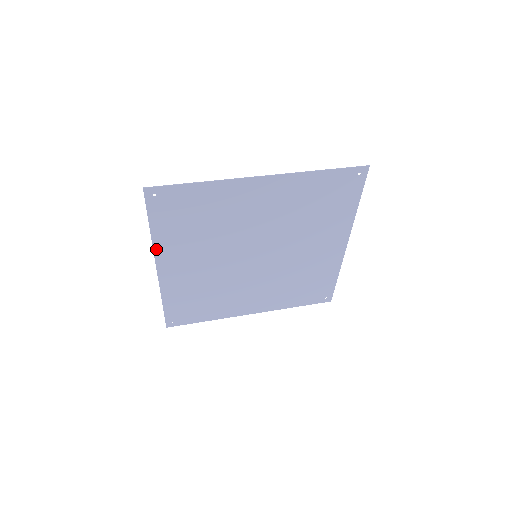
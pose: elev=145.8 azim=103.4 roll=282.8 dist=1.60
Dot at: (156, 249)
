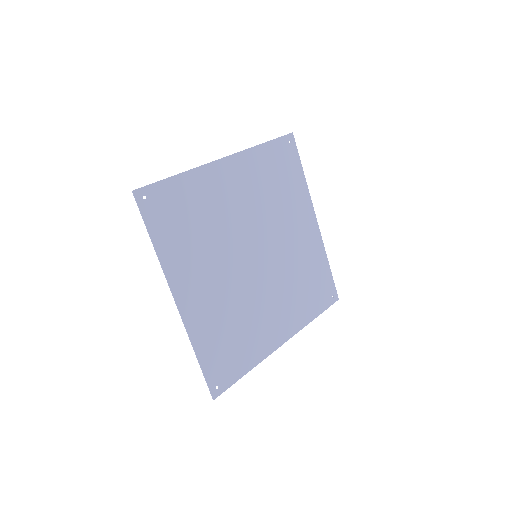
Dot at: (166, 272)
